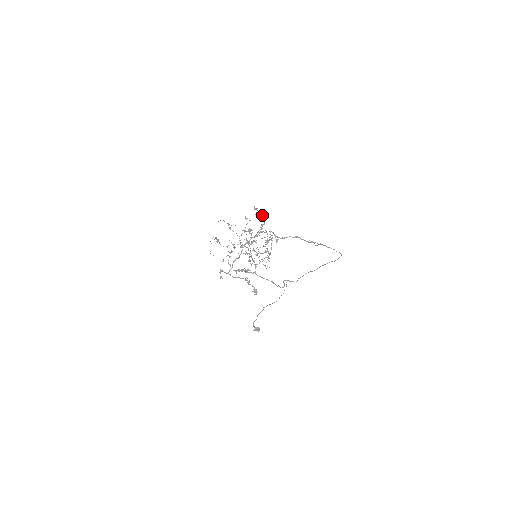
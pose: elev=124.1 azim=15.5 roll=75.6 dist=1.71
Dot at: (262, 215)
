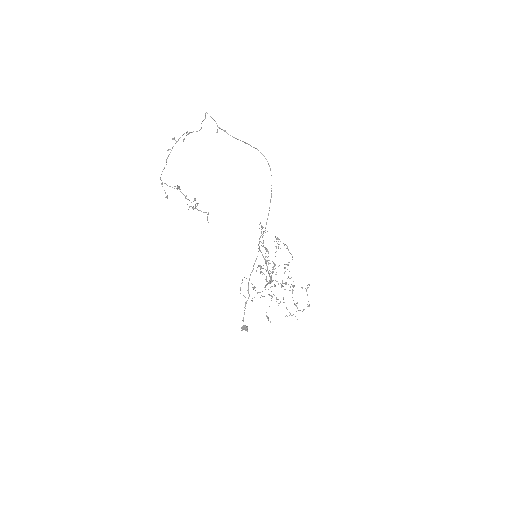
Dot at: (287, 248)
